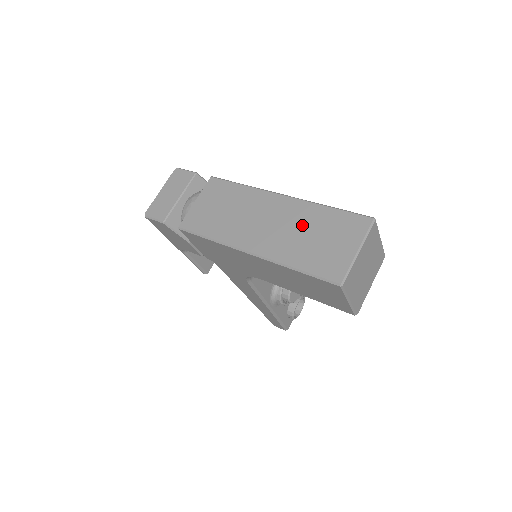
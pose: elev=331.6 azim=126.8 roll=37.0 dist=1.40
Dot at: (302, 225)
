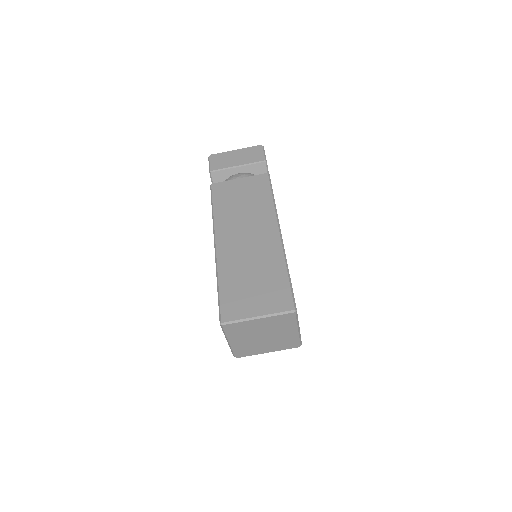
Dot at: (259, 263)
